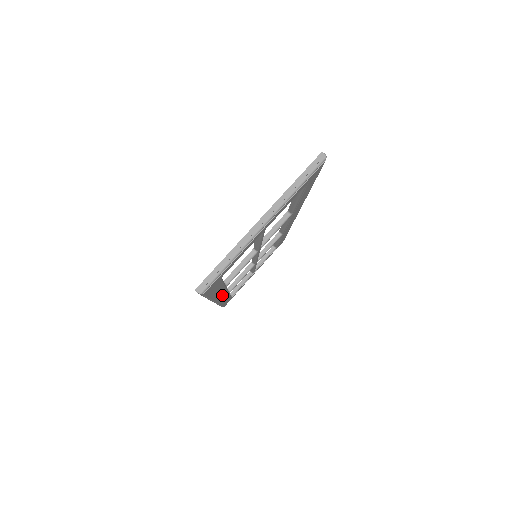
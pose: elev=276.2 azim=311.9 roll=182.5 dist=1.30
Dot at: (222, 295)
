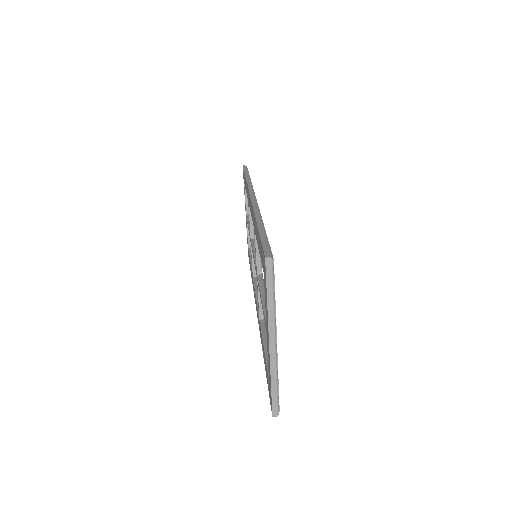
Dot at: occluded
